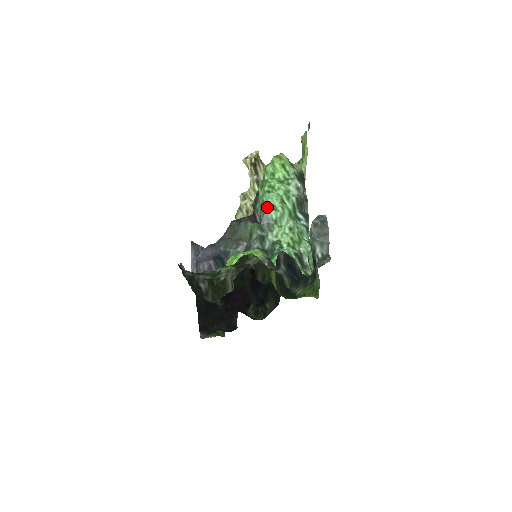
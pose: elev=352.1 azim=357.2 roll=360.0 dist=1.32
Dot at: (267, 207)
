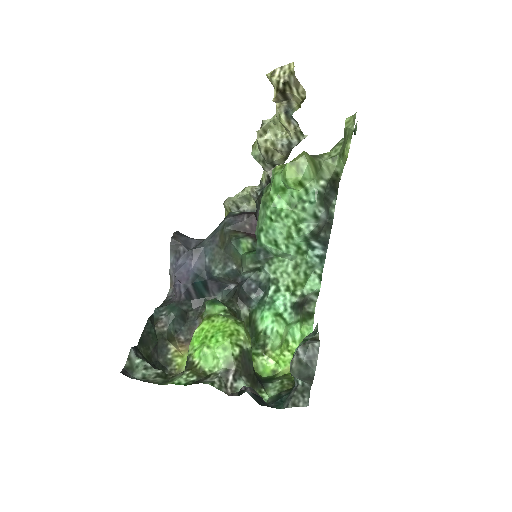
Dot at: (266, 239)
